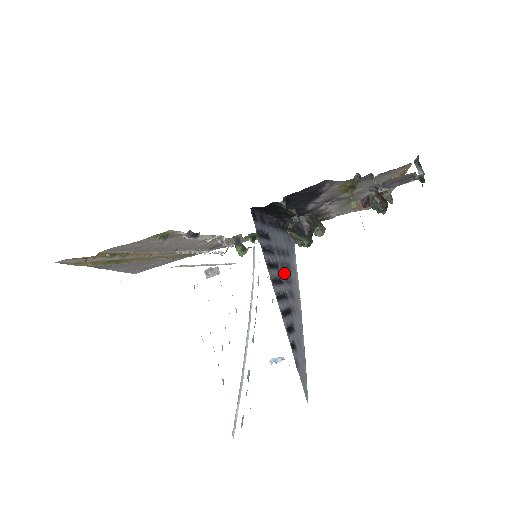
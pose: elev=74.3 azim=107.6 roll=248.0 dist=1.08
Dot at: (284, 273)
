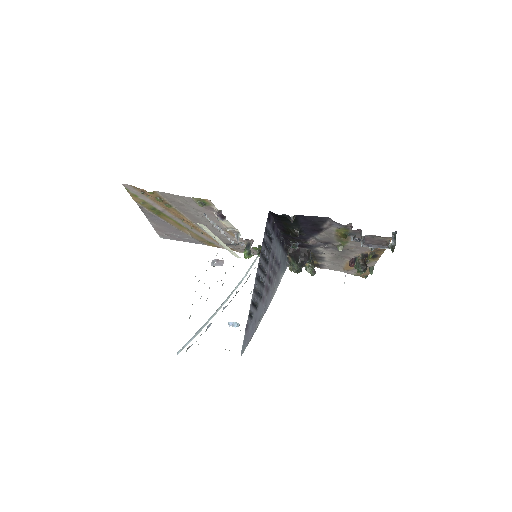
Dot at: (270, 272)
